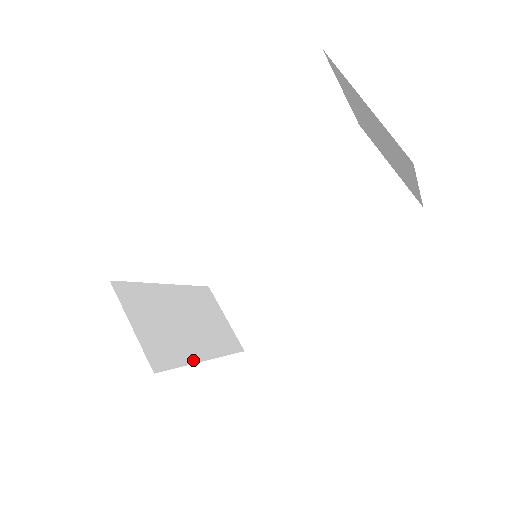
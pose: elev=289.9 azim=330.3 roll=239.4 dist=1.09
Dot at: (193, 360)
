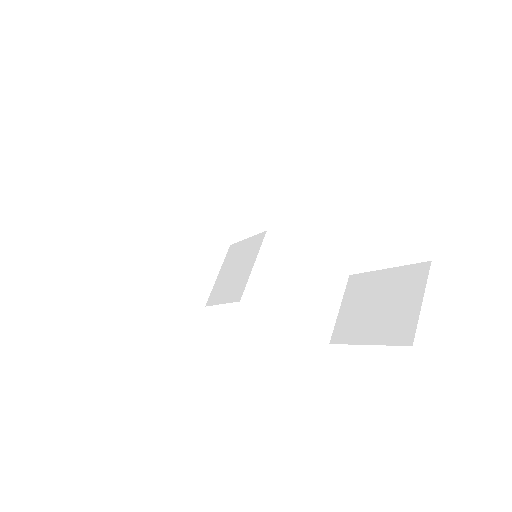
Dot at: occluded
